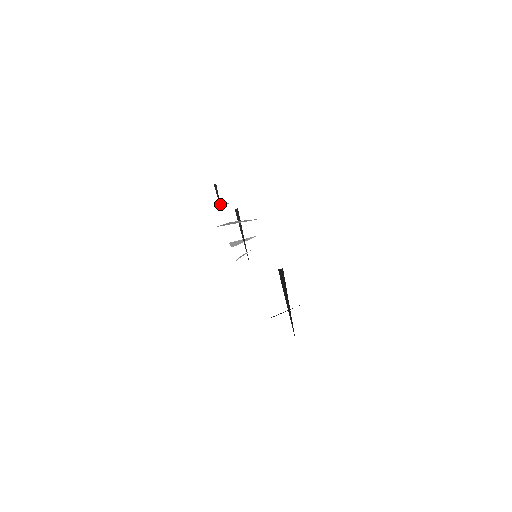
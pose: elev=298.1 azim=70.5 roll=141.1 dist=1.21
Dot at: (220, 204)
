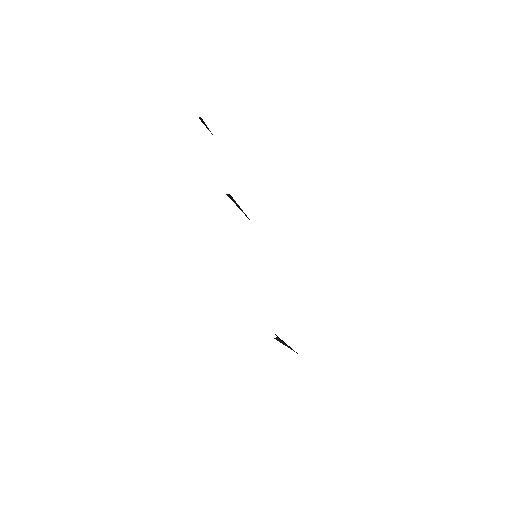
Dot at: occluded
